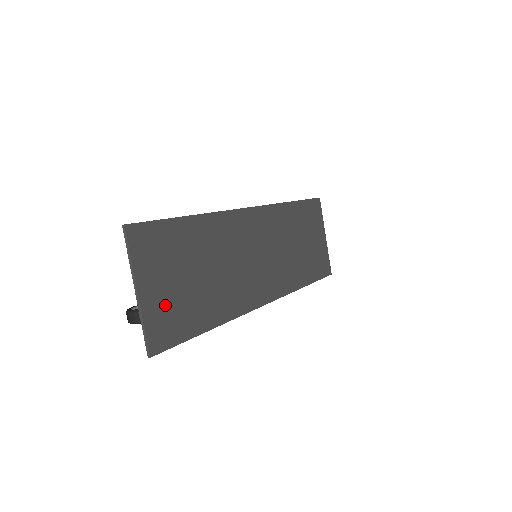
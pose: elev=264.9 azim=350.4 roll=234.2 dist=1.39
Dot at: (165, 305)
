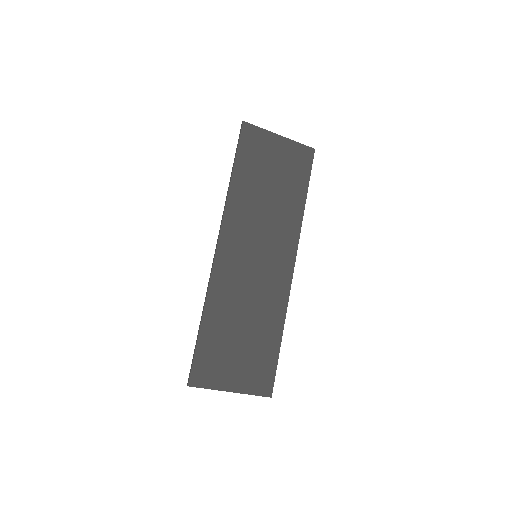
Dot at: (248, 373)
